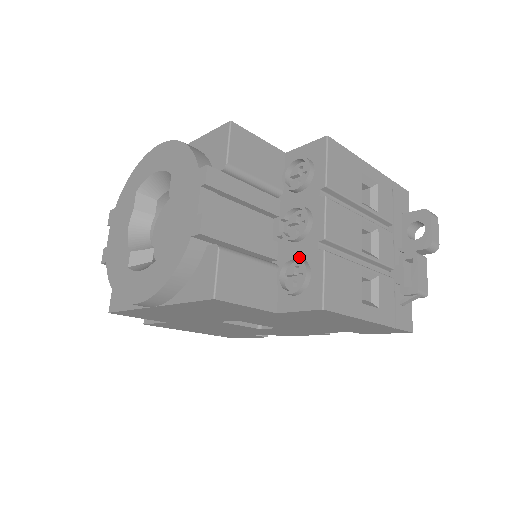
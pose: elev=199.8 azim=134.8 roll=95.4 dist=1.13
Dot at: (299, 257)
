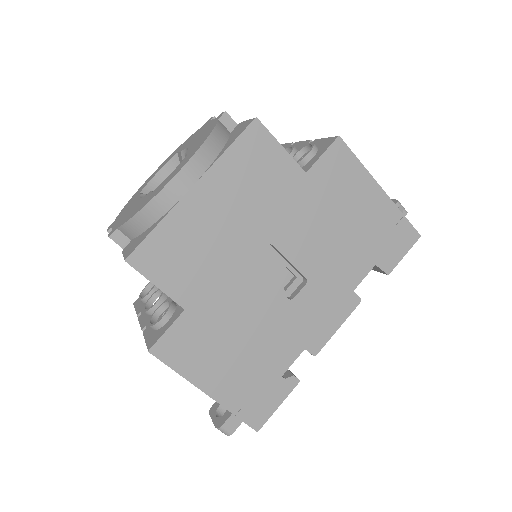
Dot at: (300, 157)
